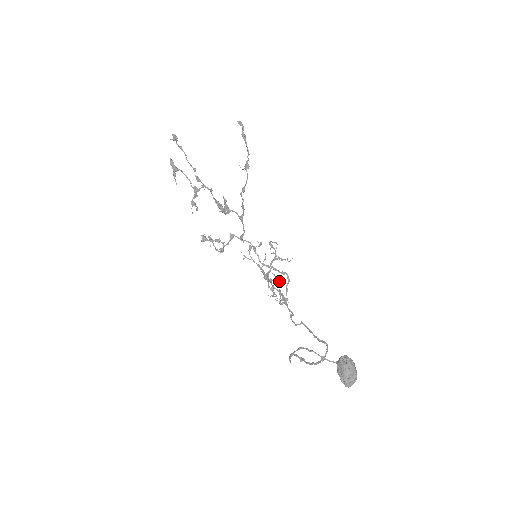
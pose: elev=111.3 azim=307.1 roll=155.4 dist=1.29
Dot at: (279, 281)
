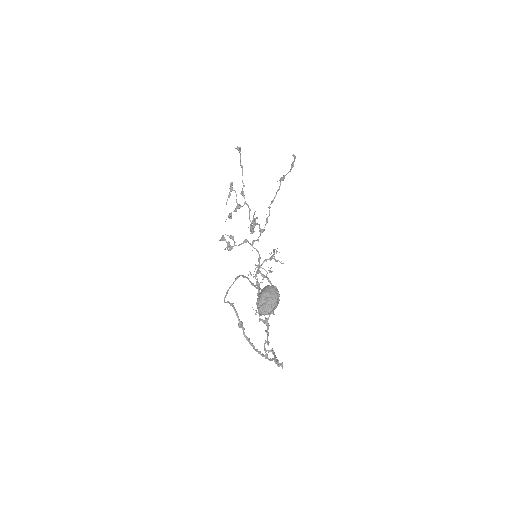
Dot at: occluded
